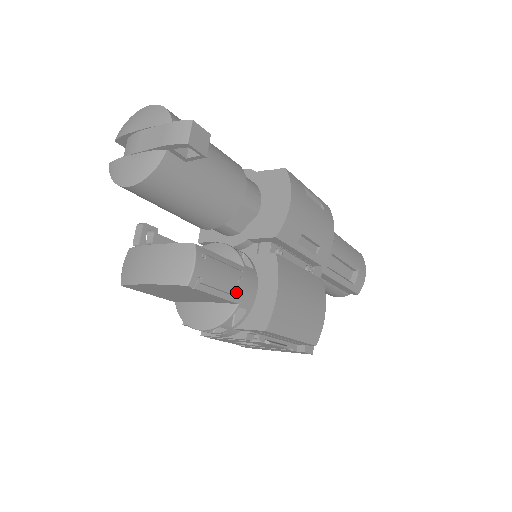
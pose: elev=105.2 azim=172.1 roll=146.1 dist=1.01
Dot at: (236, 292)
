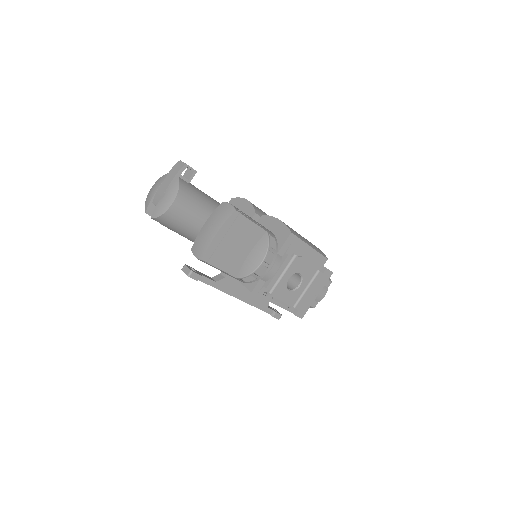
Dot at: (260, 225)
